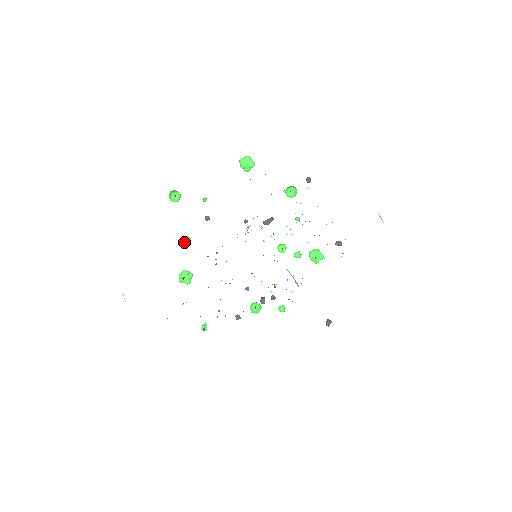
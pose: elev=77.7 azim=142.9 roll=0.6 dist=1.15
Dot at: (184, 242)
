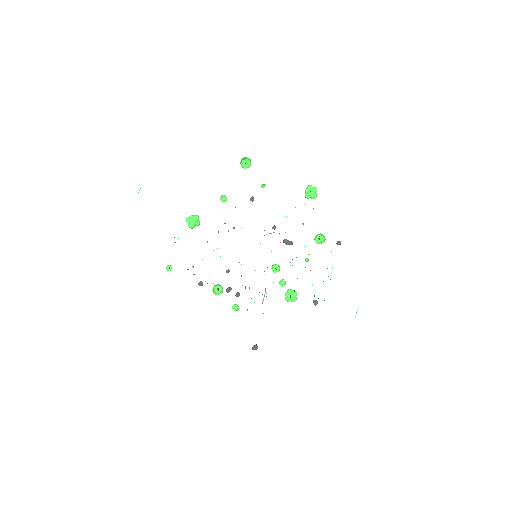
Dot at: (221, 198)
